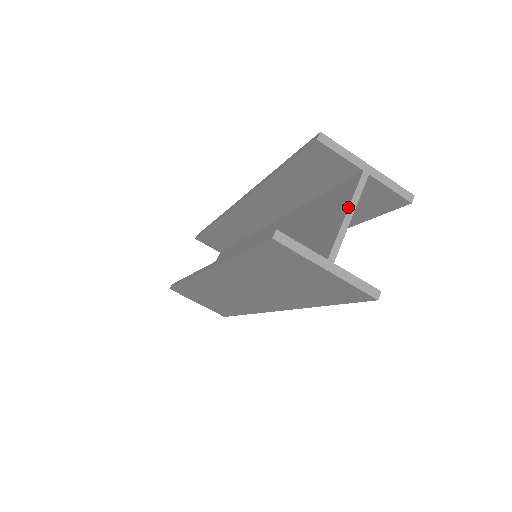
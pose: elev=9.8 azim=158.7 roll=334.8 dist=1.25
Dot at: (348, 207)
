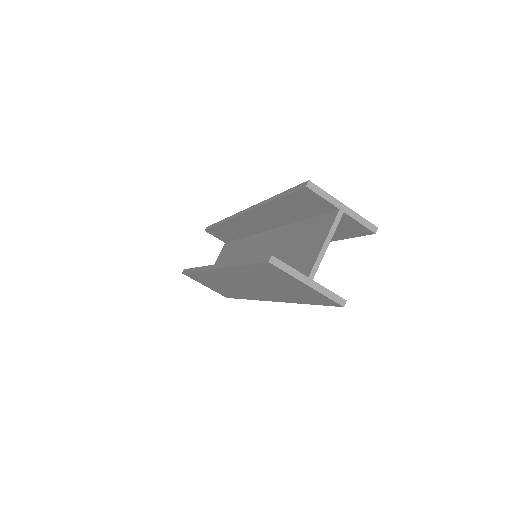
Dot at: (326, 238)
